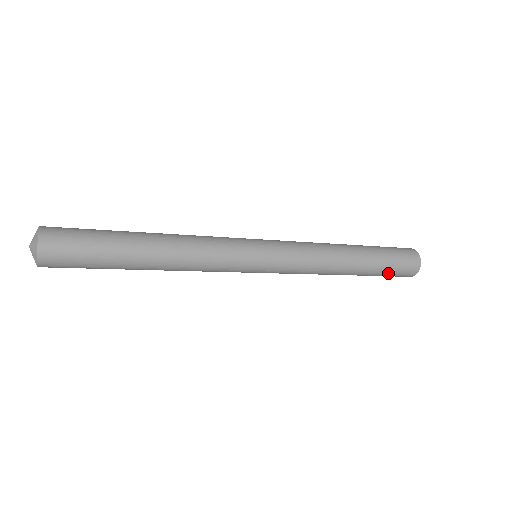
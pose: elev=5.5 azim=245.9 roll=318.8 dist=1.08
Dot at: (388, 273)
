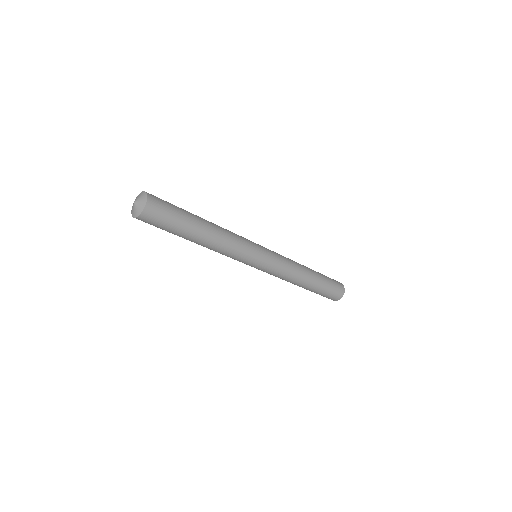
Dot at: (326, 293)
